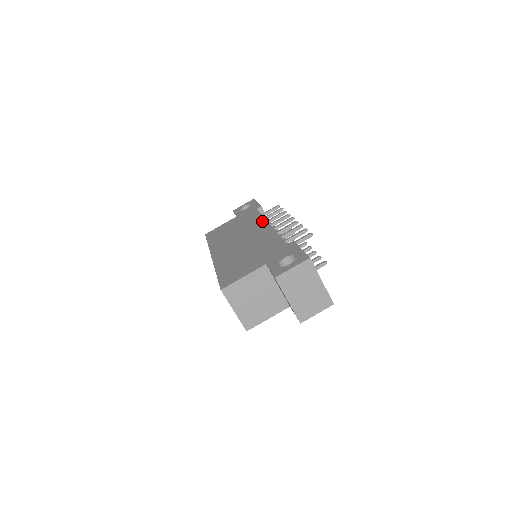
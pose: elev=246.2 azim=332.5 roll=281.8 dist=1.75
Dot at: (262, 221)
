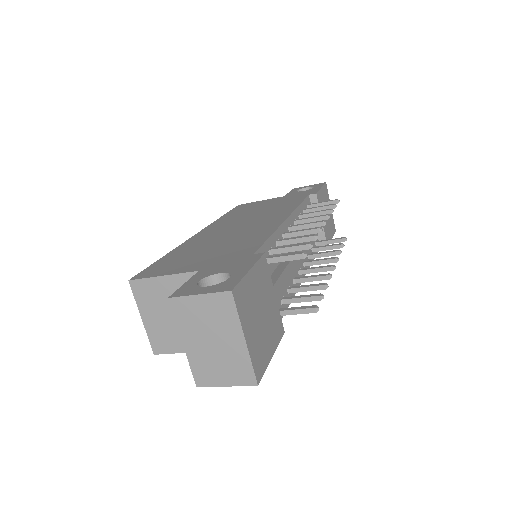
Dot at: (288, 211)
